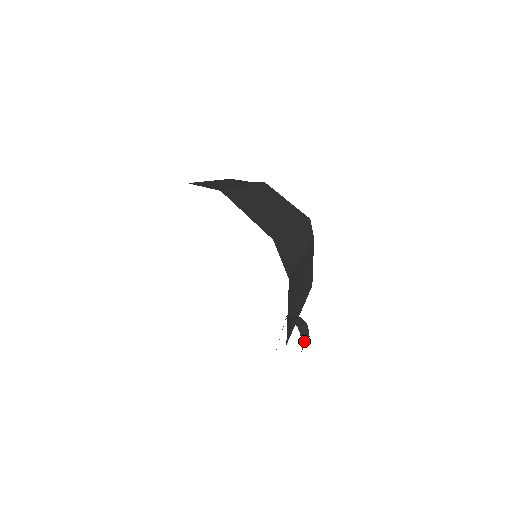
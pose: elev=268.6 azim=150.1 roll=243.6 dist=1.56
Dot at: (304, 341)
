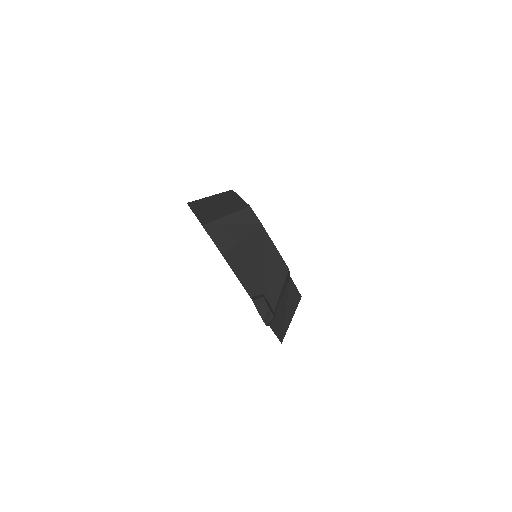
Dot at: (264, 314)
